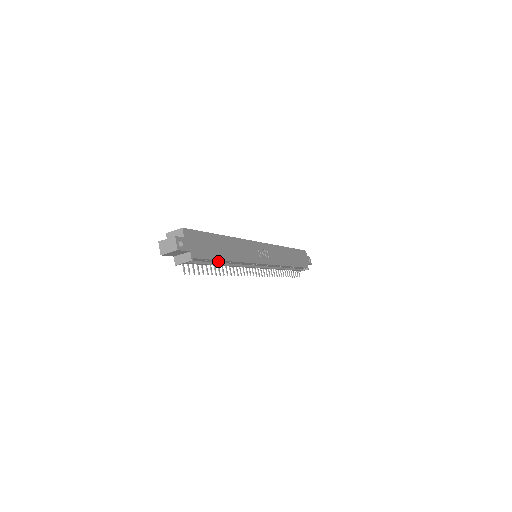
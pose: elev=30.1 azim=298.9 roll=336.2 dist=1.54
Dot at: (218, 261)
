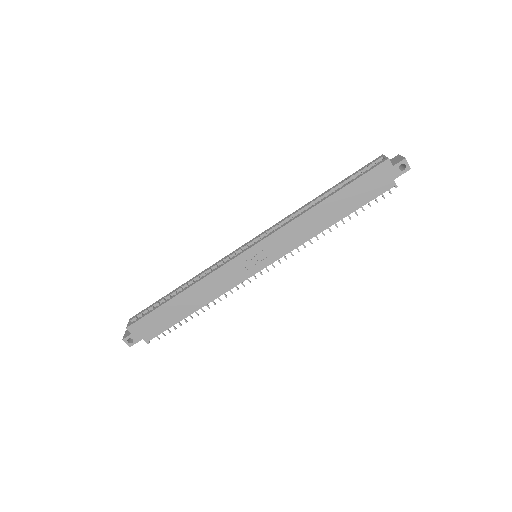
Dot at: (186, 315)
